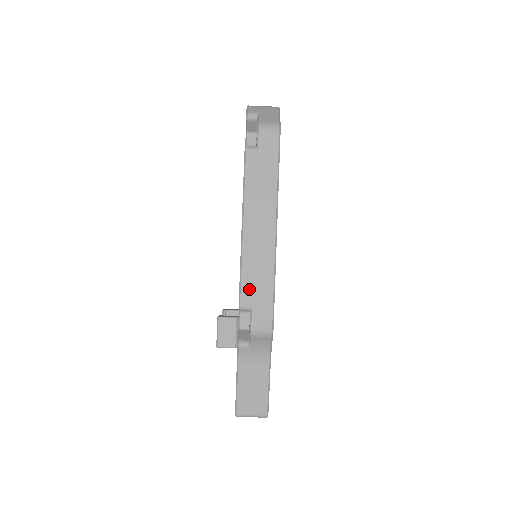
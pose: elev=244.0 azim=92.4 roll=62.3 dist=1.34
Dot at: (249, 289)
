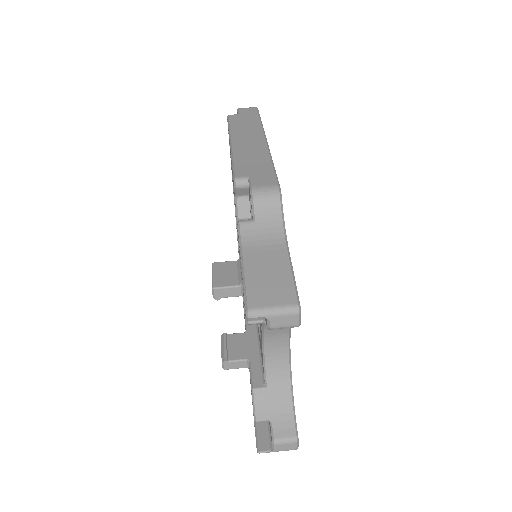
Dot at: (244, 168)
